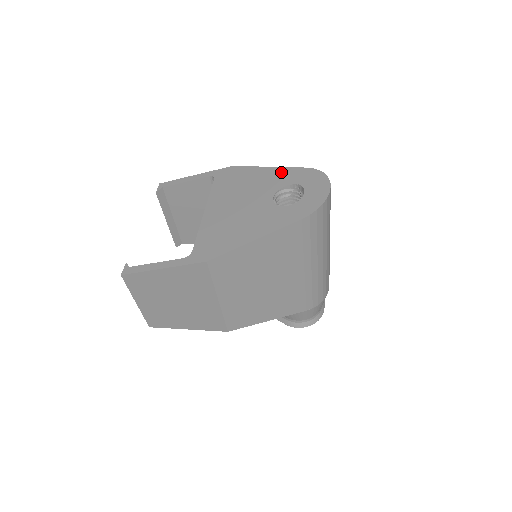
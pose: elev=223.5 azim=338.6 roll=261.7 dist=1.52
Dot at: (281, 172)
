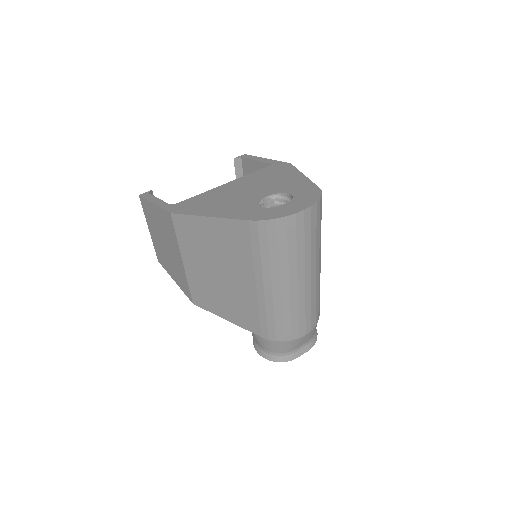
Dot at: (302, 182)
